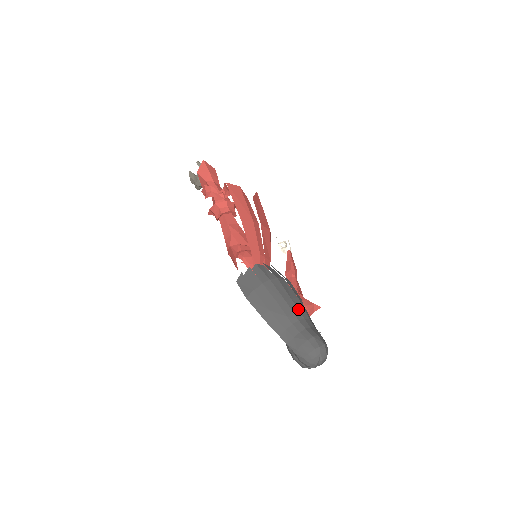
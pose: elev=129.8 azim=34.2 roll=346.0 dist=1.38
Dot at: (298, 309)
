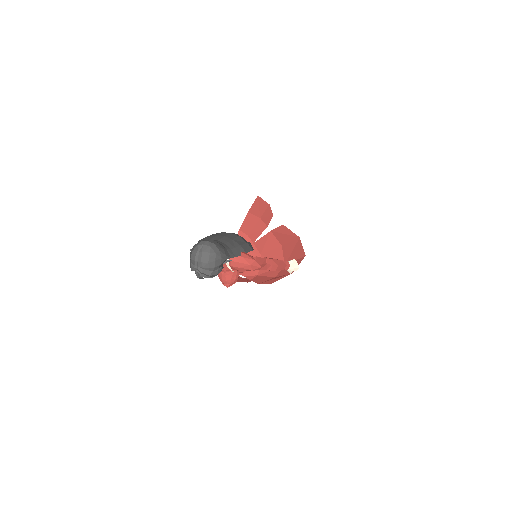
Dot at: (228, 241)
